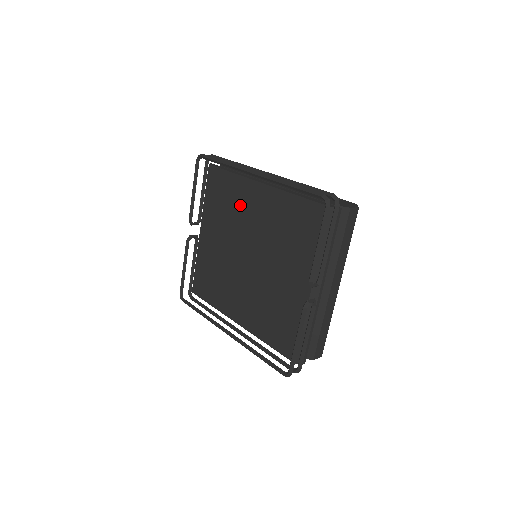
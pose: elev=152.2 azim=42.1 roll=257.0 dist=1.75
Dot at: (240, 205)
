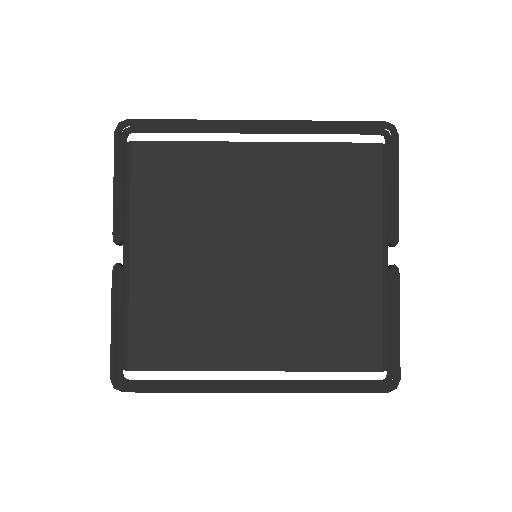
Dot at: (220, 184)
